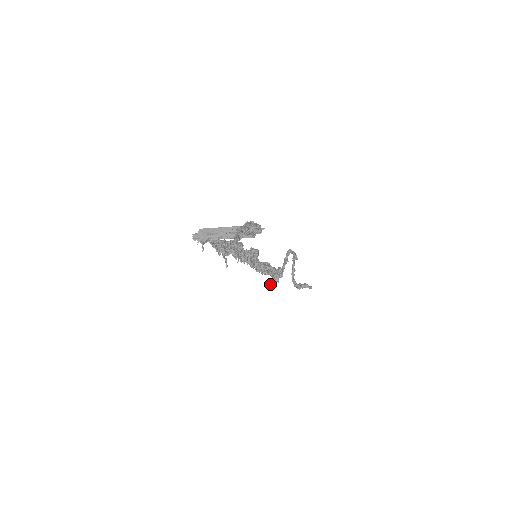
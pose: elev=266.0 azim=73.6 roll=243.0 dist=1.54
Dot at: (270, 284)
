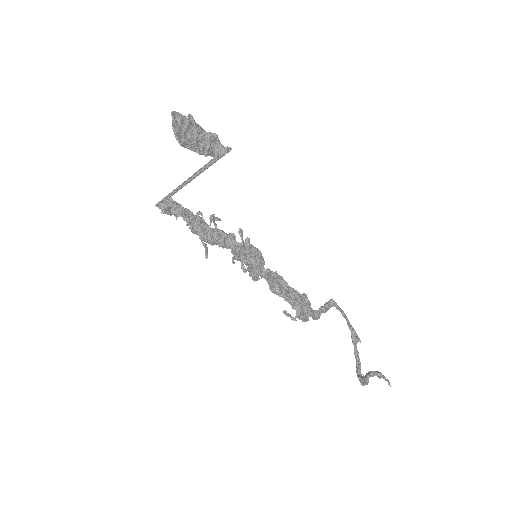
Dot at: (289, 315)
